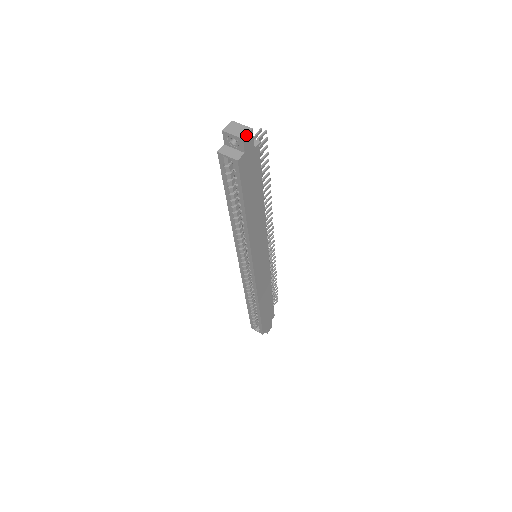
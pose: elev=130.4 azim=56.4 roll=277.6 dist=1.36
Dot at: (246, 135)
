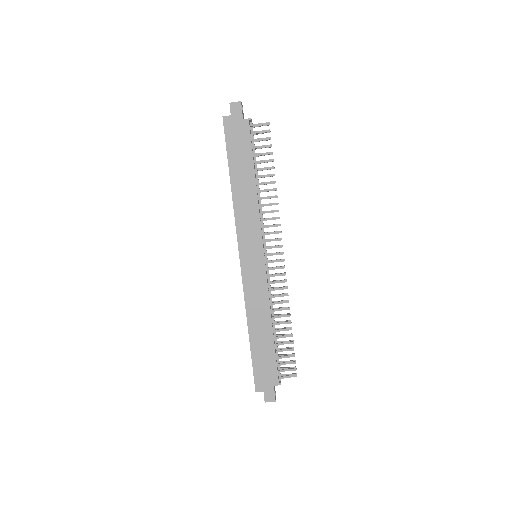
Dot at: (234, 102)
